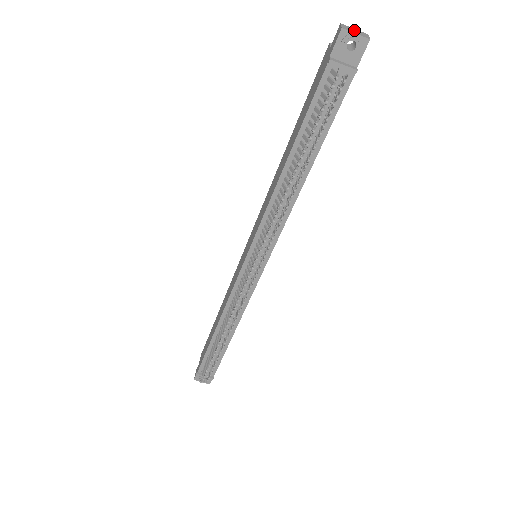
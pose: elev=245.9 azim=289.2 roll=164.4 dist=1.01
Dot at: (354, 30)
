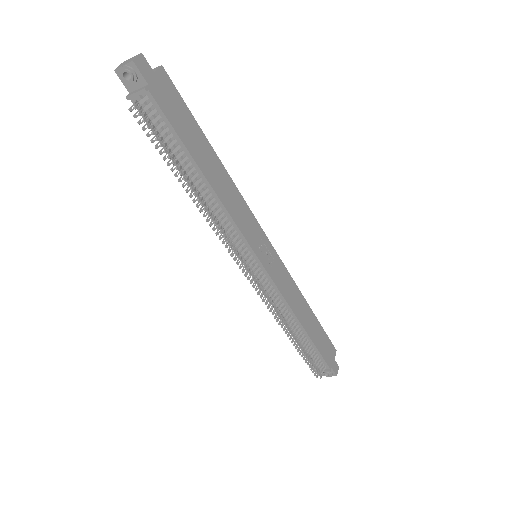
Dot at: (128, 61)
